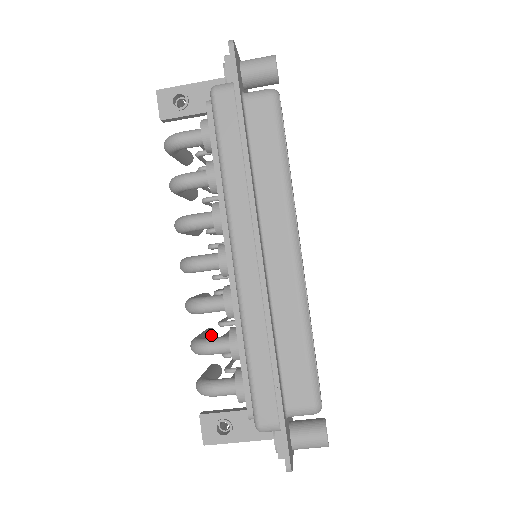
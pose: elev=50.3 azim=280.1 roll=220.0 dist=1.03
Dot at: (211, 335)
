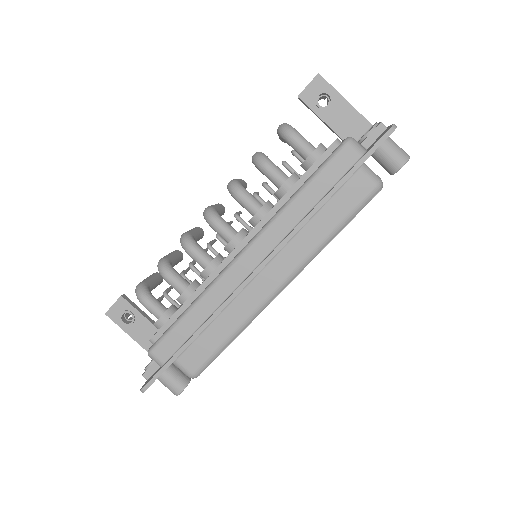
Dot at: (178, 261)
